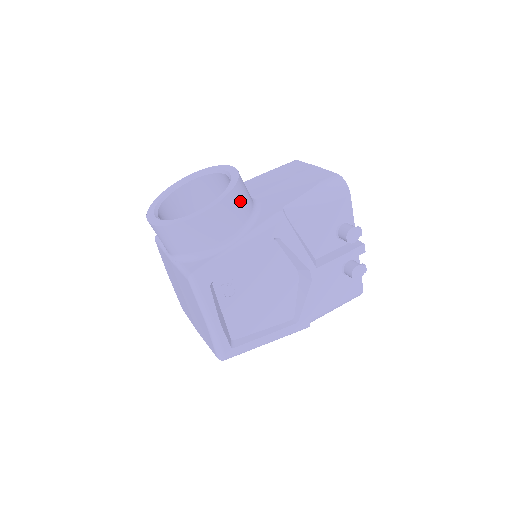
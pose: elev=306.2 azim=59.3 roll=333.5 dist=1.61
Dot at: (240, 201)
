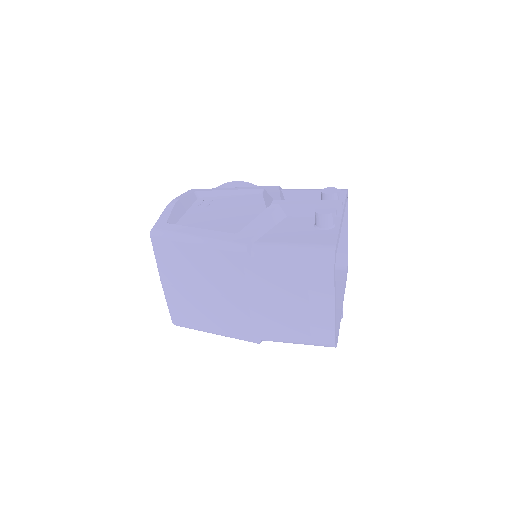
Dot at: occluded
